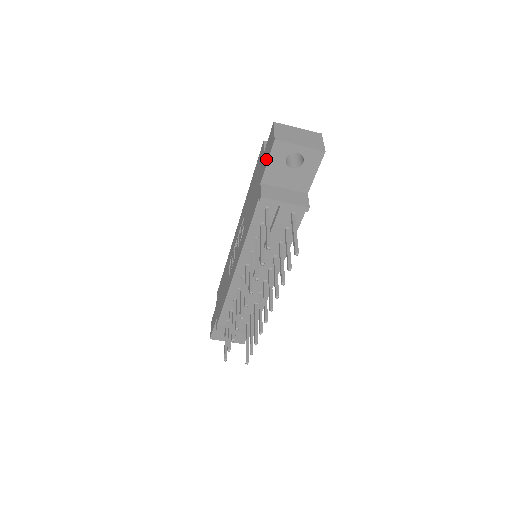
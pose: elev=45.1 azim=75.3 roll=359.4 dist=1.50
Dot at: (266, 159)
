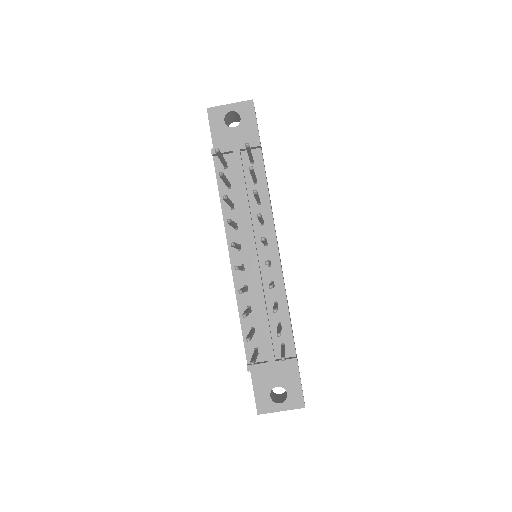
Dot at: occluded
